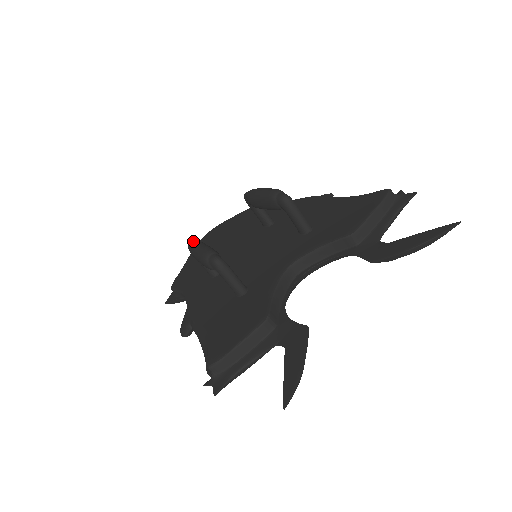
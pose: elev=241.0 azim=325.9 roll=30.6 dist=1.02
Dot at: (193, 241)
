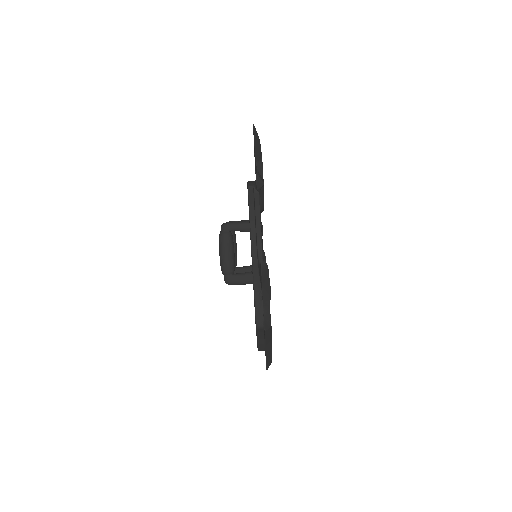
Dot at: (221, 269)
